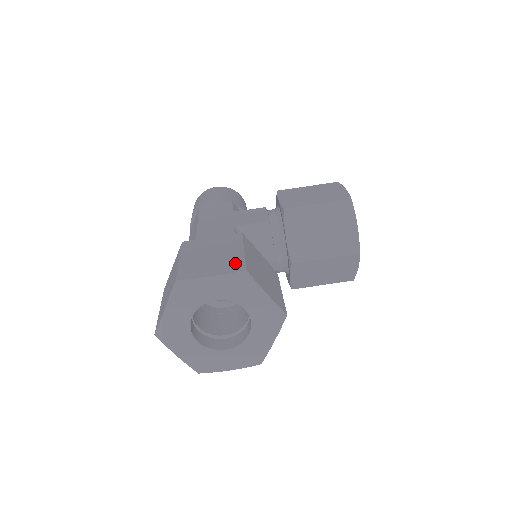
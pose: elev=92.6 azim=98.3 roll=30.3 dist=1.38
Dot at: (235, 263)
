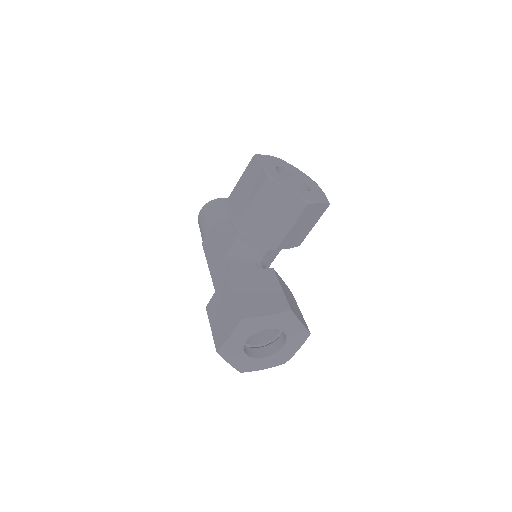
Dot at: (234, 315)
